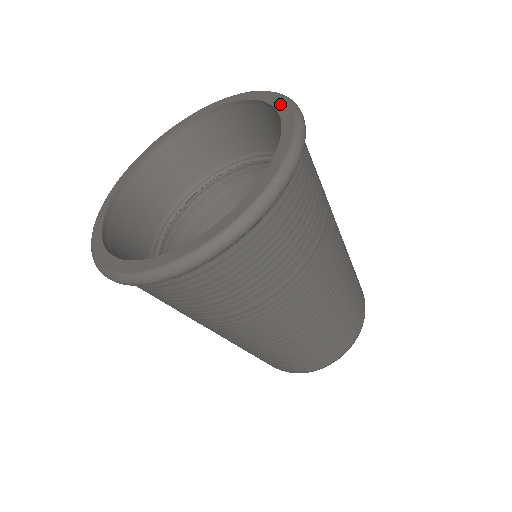
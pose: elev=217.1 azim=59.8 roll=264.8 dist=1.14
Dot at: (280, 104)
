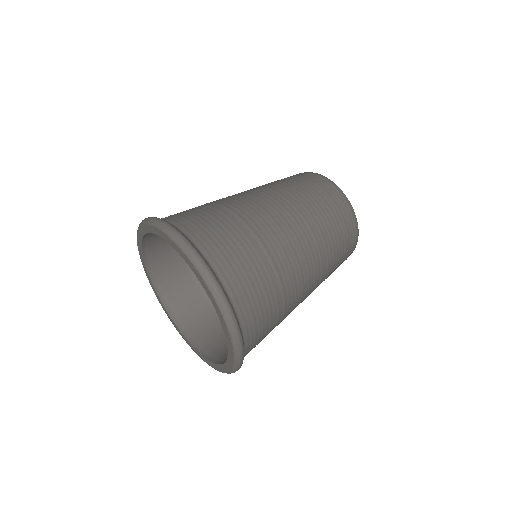
Dot at: (168, 241)
